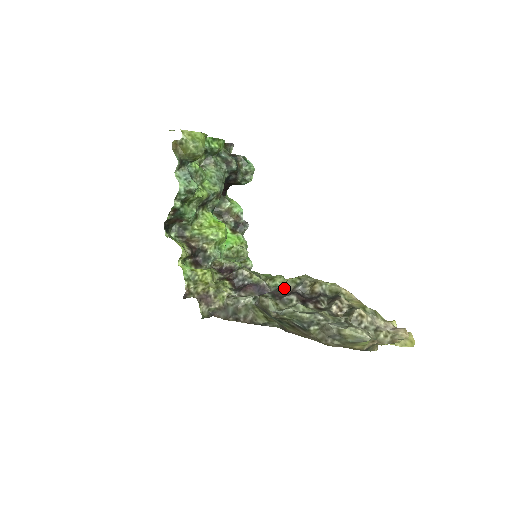
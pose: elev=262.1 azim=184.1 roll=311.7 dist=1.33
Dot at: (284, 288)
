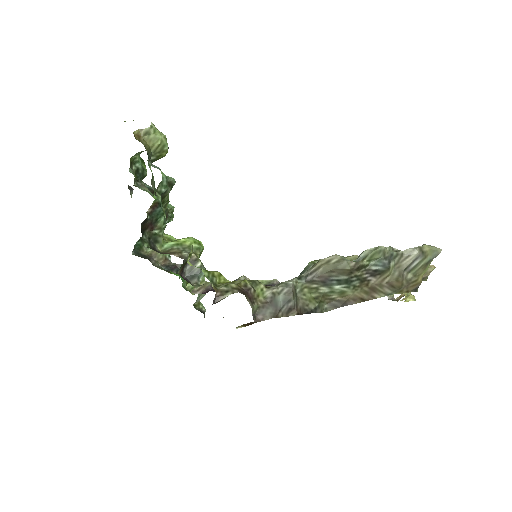
Dot at: occluded
